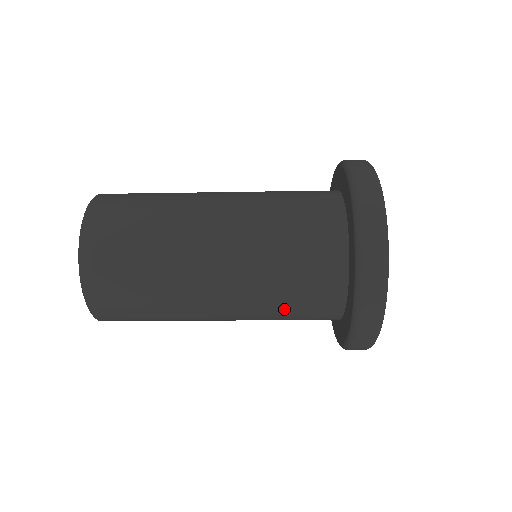
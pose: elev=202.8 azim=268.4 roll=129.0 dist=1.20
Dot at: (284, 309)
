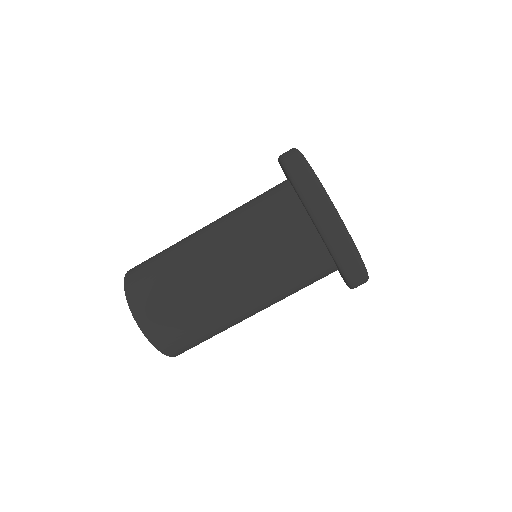
Dot at: (283, 272)
